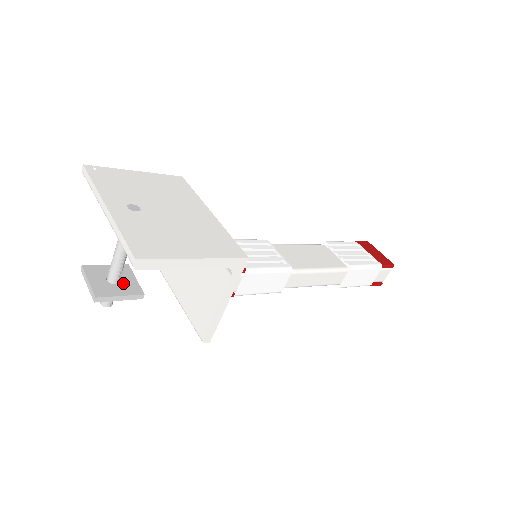
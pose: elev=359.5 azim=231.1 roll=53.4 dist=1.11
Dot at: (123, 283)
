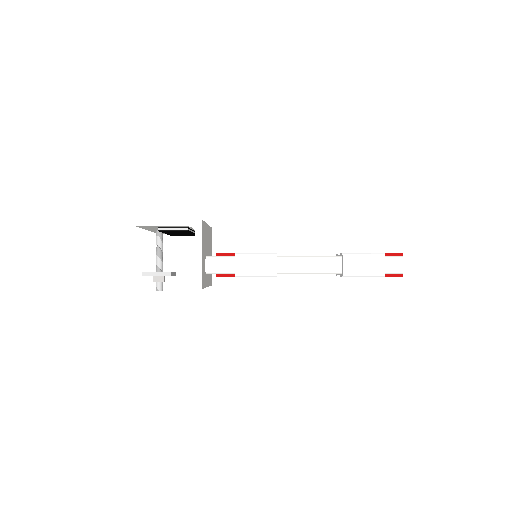
Dot at: occluded
